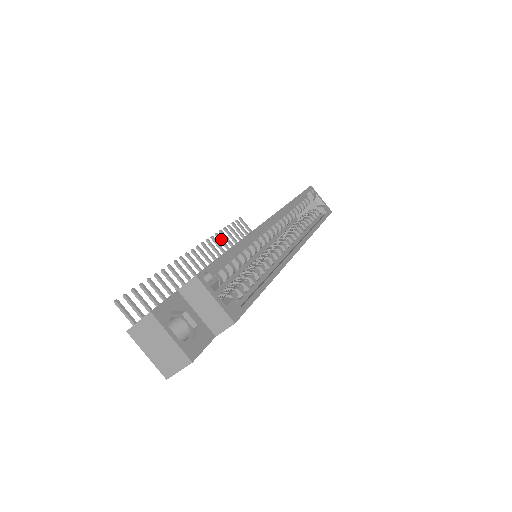
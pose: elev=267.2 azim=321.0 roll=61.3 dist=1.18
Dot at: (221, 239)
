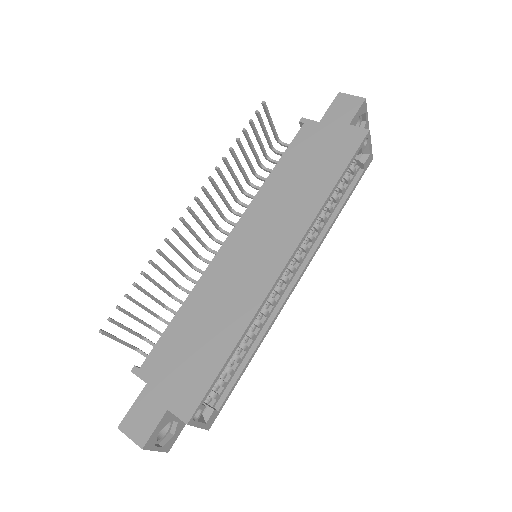
Dot at: (228, 165)
